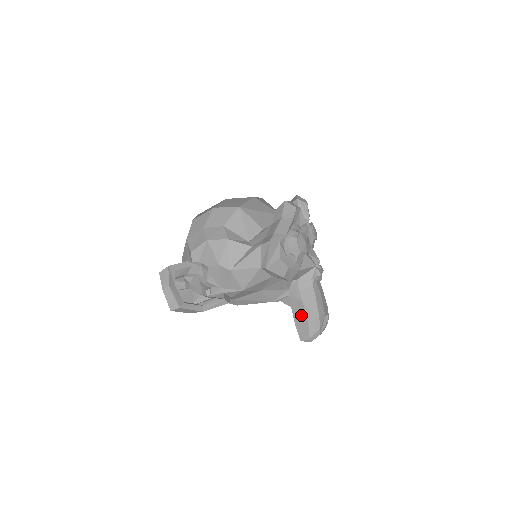
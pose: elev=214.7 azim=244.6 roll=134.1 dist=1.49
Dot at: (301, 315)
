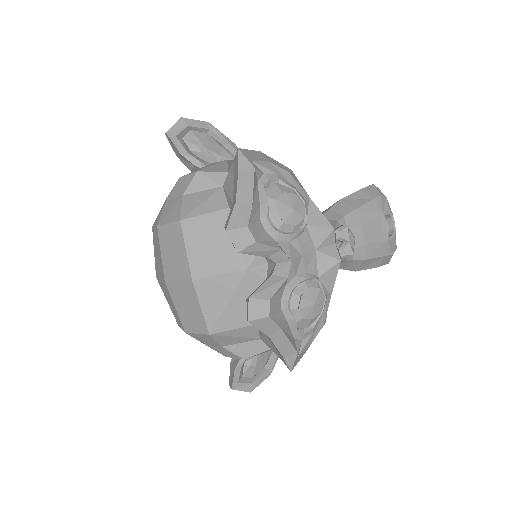
Dot at: occluded
